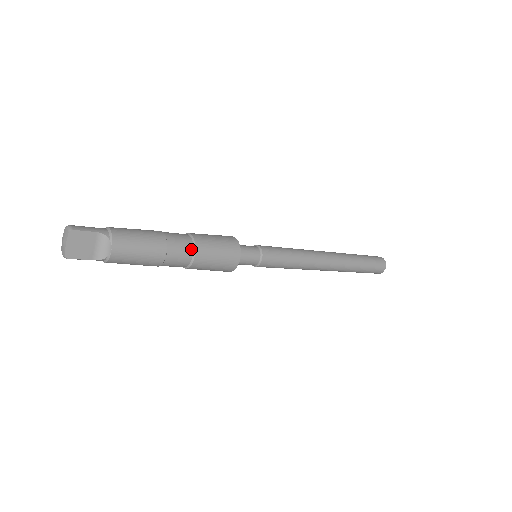
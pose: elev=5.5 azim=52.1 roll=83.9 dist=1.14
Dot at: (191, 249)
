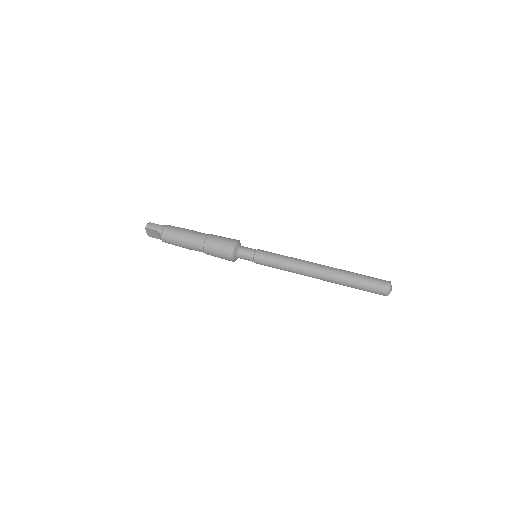
Dot at: (202, 248)
